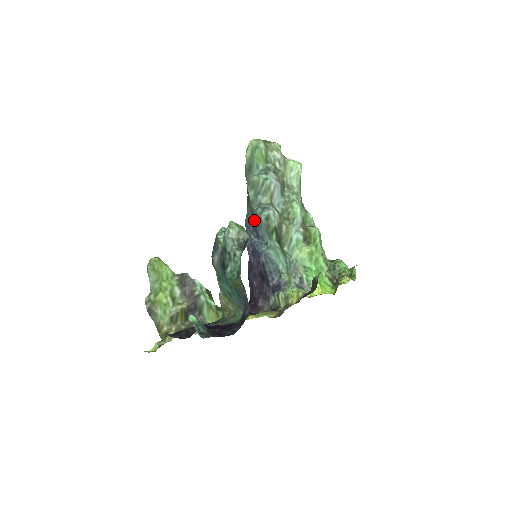
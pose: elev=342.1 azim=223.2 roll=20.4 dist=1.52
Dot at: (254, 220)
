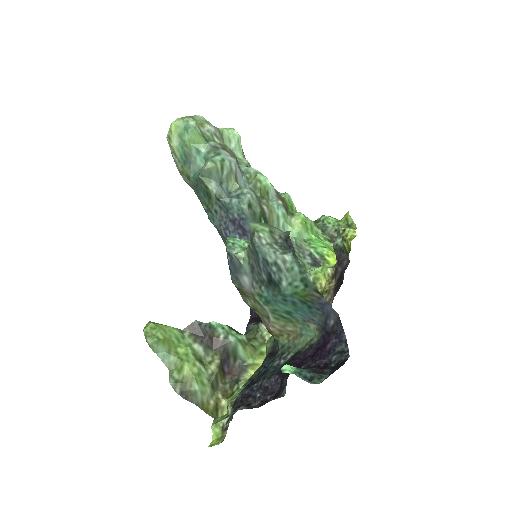
Dot at: (232, 216)
